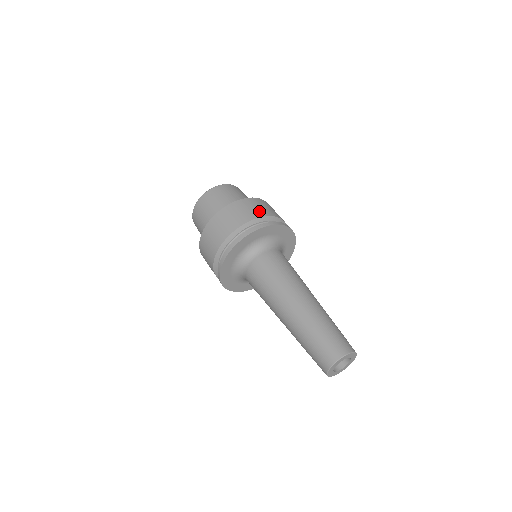
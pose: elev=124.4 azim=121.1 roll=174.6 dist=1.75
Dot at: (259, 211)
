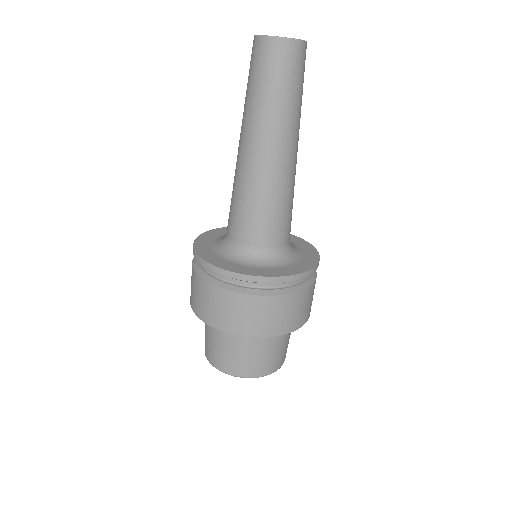
Dot at: occluded
